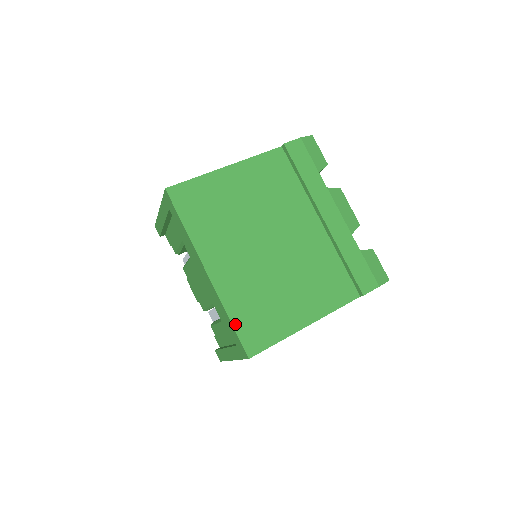
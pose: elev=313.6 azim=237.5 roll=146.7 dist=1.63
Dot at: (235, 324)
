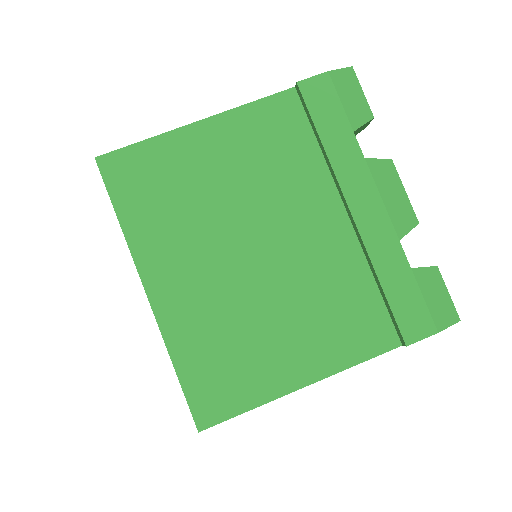
Dot at: (182, 376)
